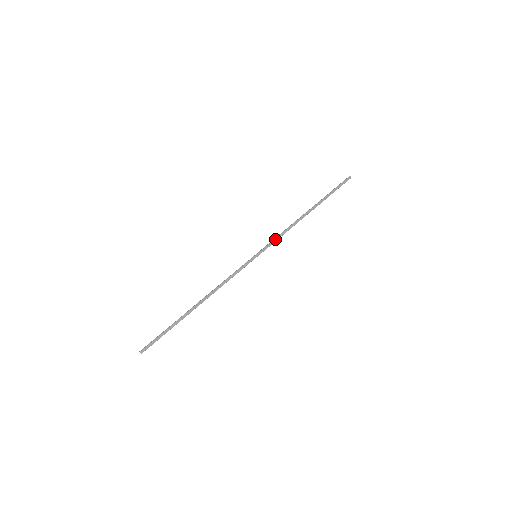
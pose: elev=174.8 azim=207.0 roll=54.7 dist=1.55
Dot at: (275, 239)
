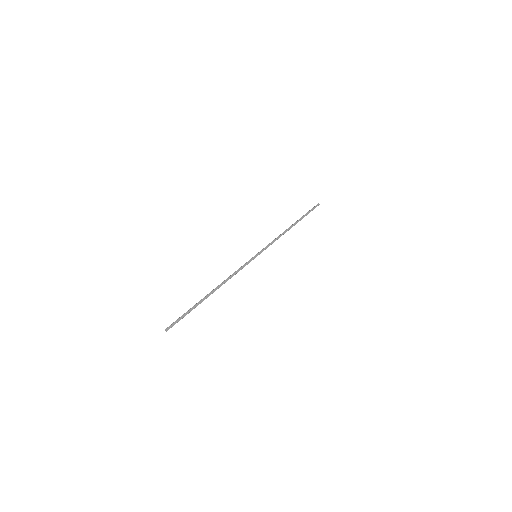
Dot at: (269, 244)
